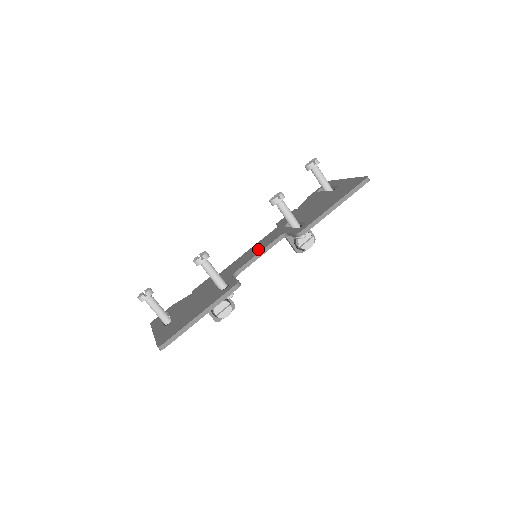
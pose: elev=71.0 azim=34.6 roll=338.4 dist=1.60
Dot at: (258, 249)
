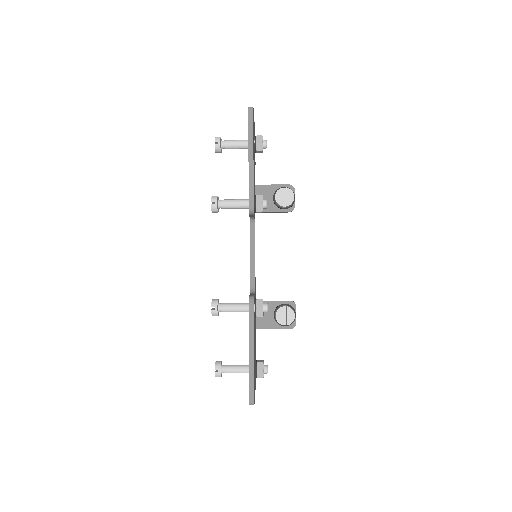
Dot at: occluded
